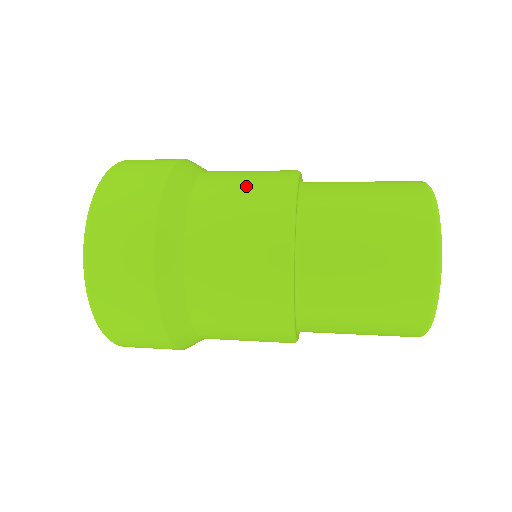
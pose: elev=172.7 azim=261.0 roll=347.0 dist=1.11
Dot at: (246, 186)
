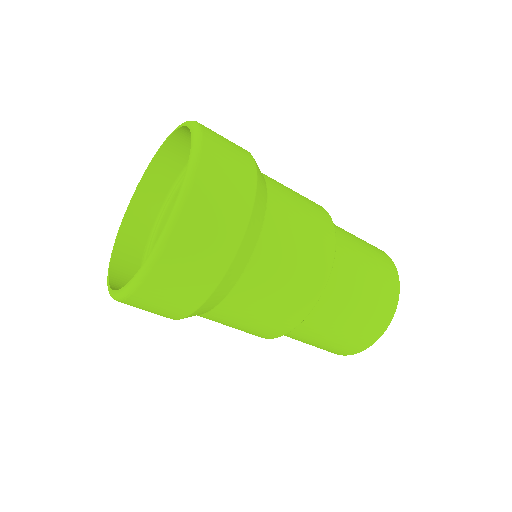
Dot at: occluded
